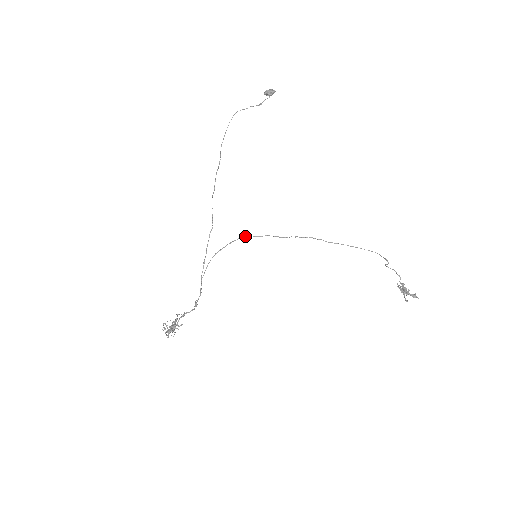
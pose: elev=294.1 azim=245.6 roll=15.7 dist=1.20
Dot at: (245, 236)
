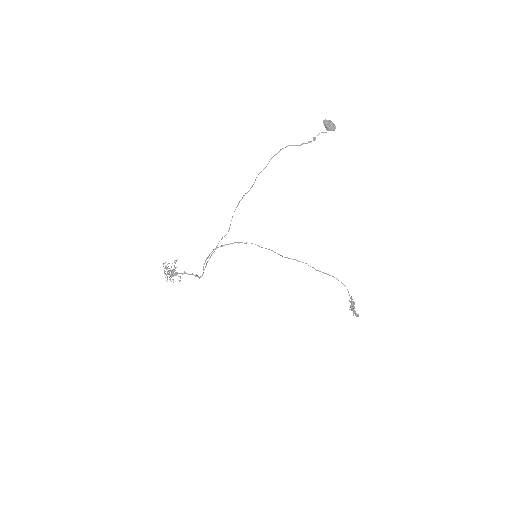
Dot at: occluded
